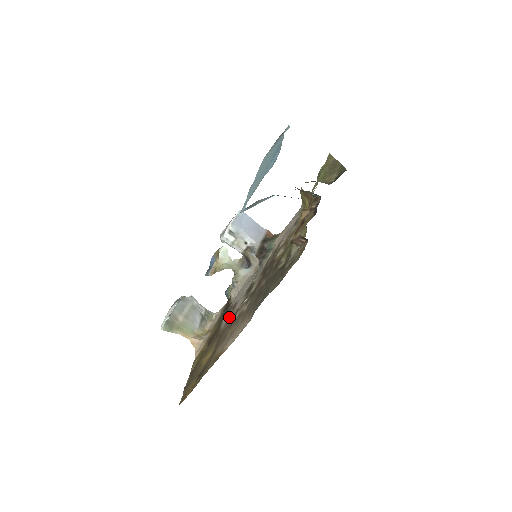
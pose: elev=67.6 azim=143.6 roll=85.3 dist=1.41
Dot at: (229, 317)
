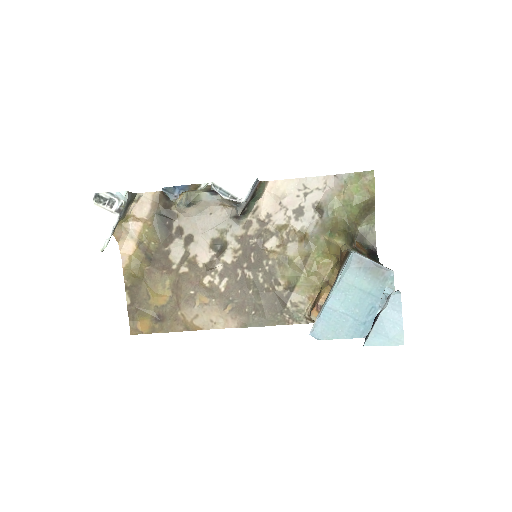
Dot at: (186, 258)
